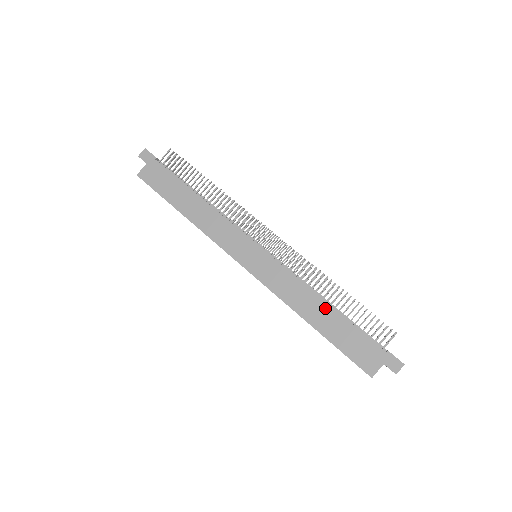
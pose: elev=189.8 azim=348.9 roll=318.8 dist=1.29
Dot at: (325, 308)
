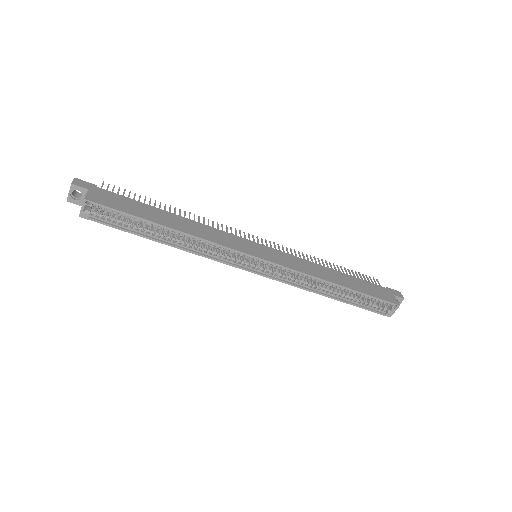
Dot at: (336, 273)
